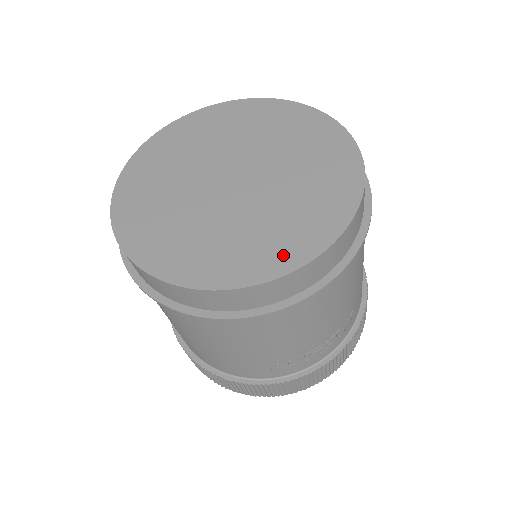
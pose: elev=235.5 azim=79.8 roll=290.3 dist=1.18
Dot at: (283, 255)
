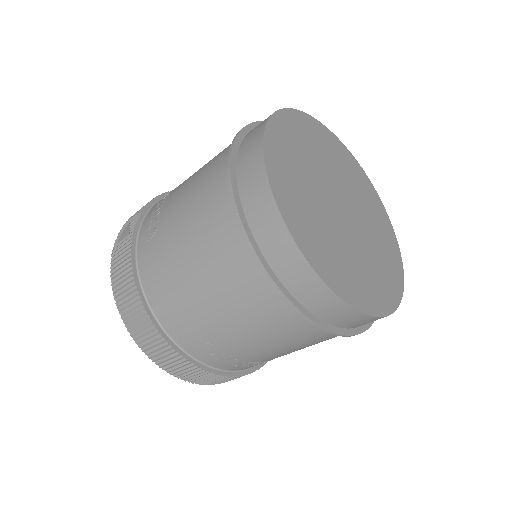
Dot at: (357, 294)
